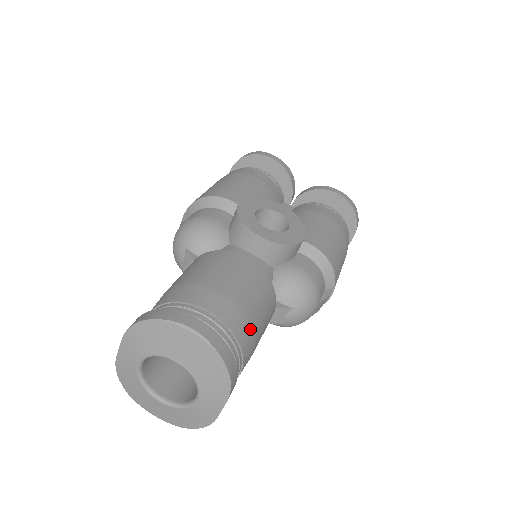
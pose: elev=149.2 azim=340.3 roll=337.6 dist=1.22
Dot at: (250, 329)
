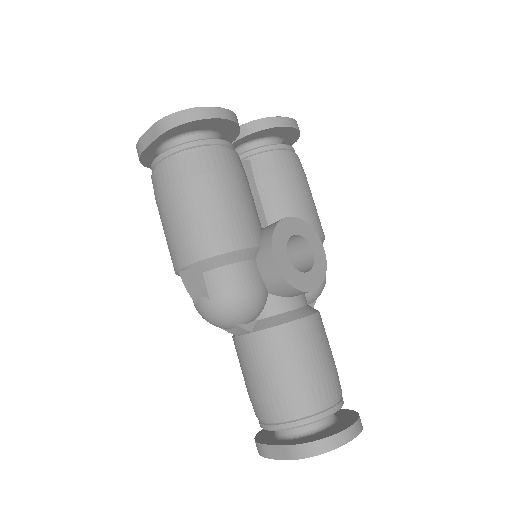
Dot at: occluded
